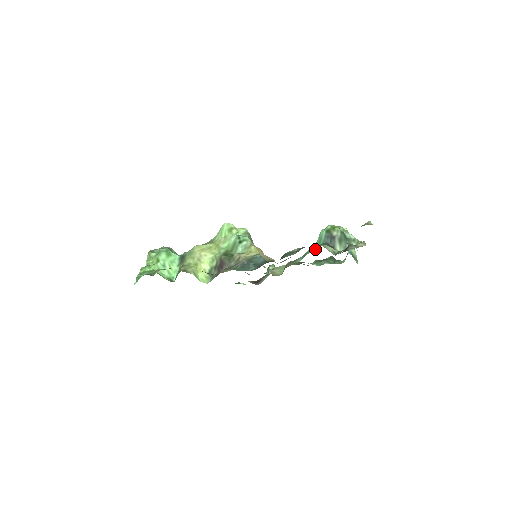
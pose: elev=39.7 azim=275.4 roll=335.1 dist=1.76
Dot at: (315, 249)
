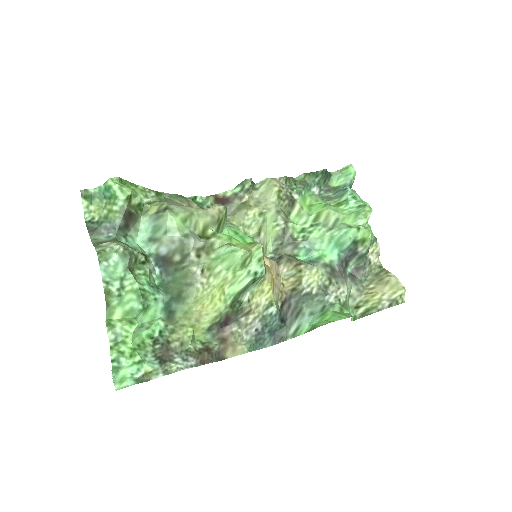
Dot at: (327, 247)
